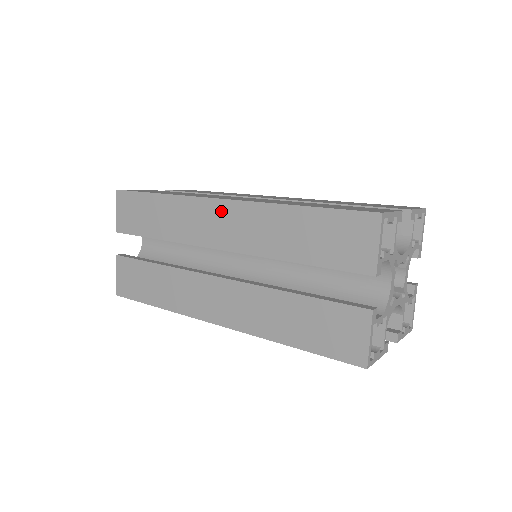
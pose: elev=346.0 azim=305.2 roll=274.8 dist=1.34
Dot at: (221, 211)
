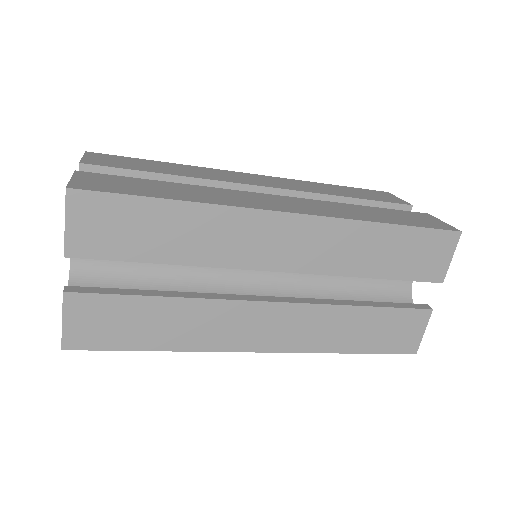
Dot at: (289, 227)
